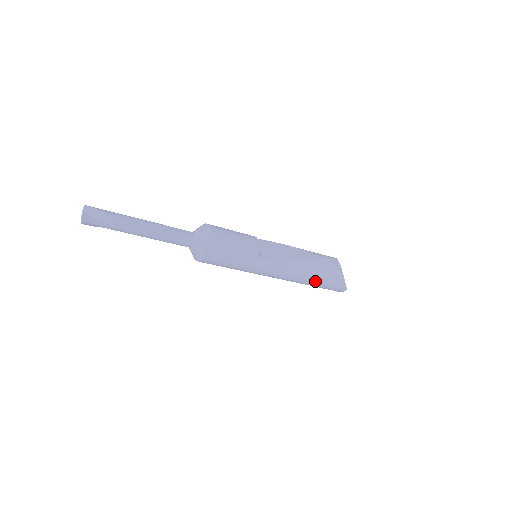
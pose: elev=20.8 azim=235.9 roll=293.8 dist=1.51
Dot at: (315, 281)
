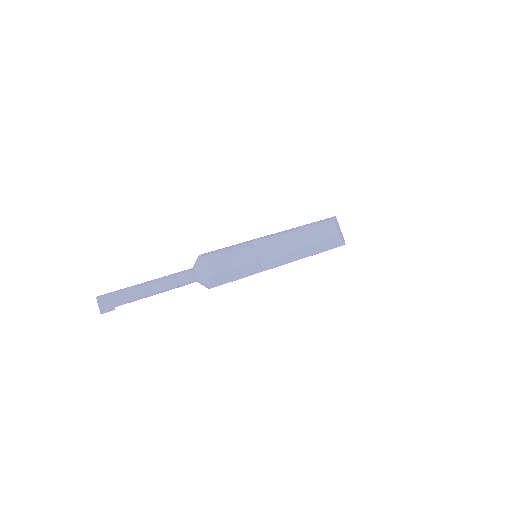
Dot at: occluded
